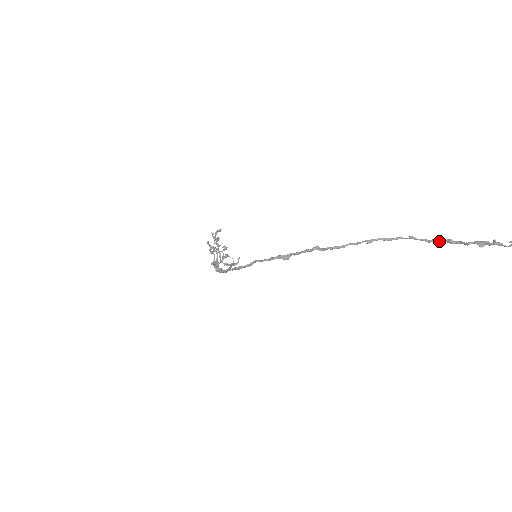
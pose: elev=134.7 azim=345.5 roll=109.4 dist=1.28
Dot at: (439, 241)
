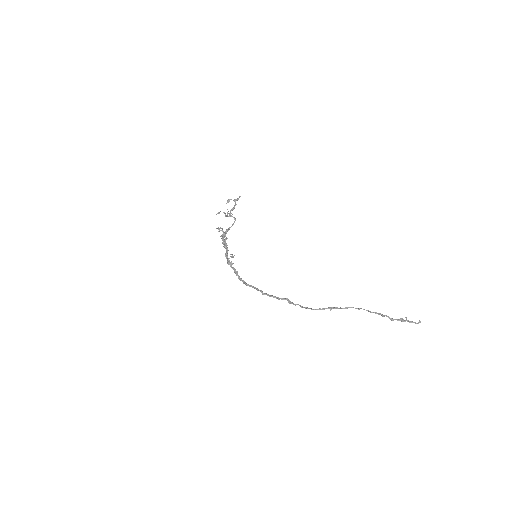
Dot at: occluded
